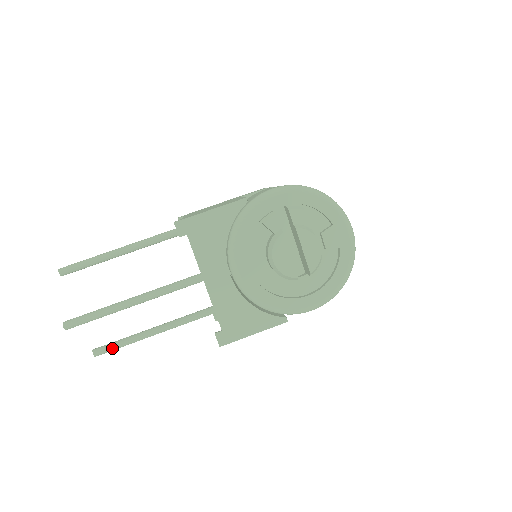
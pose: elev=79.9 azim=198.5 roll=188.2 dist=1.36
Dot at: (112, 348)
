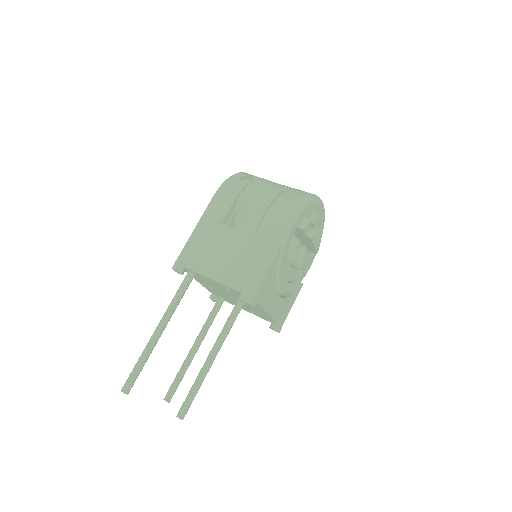
Dot at: occluded
